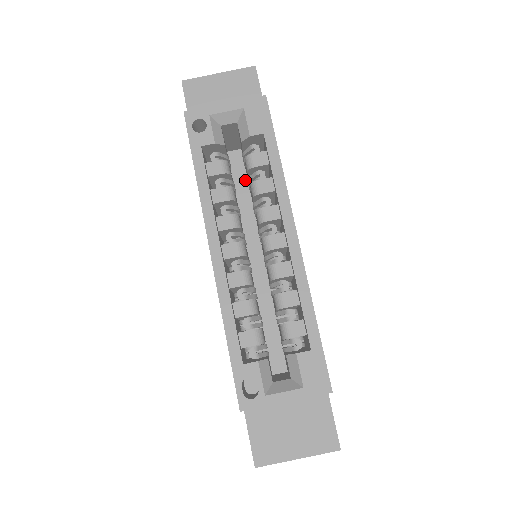
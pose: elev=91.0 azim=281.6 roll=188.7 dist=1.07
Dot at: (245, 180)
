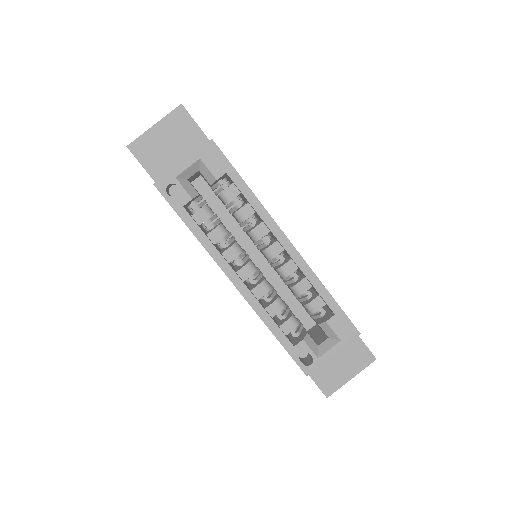
Dot at: (217, 200)
